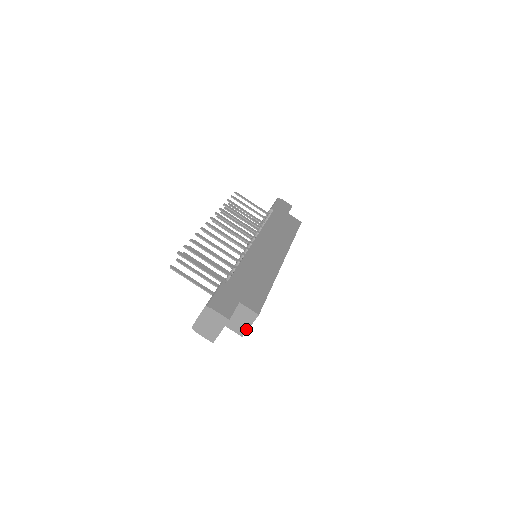
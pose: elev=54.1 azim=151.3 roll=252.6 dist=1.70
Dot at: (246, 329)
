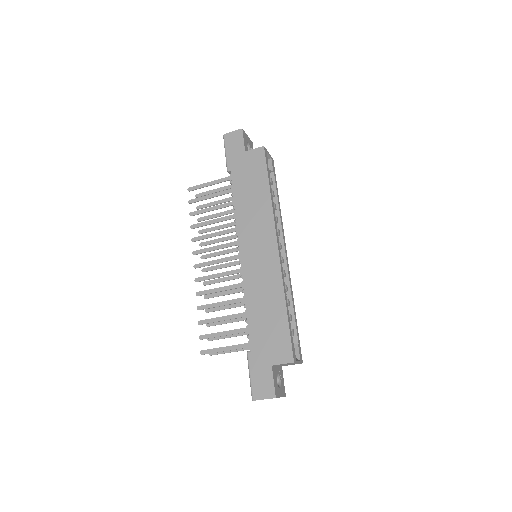
Dot at: (298, 363)
